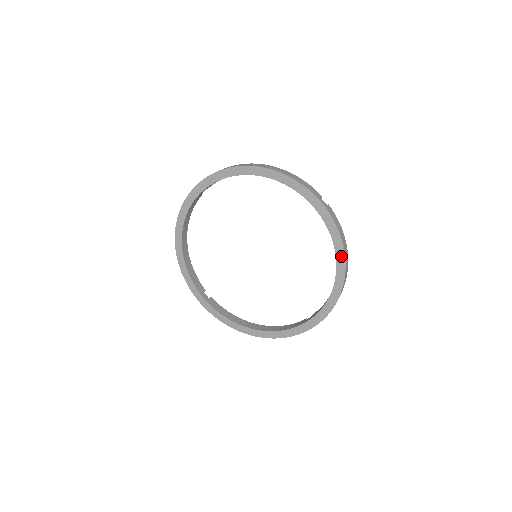
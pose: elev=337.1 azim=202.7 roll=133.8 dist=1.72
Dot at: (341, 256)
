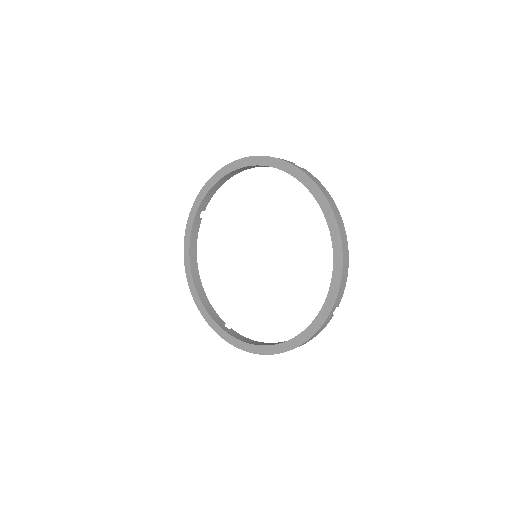
Dot at: (327, 209)
